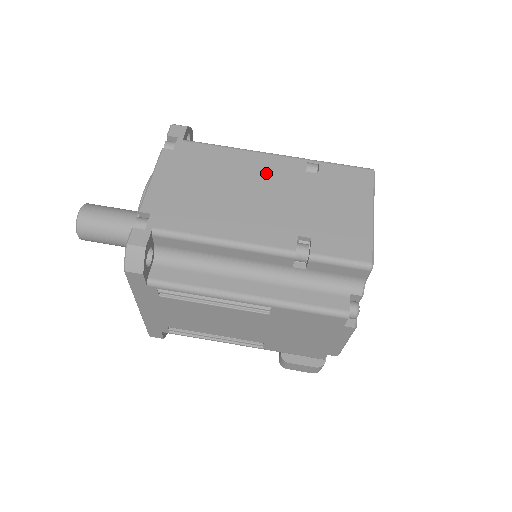
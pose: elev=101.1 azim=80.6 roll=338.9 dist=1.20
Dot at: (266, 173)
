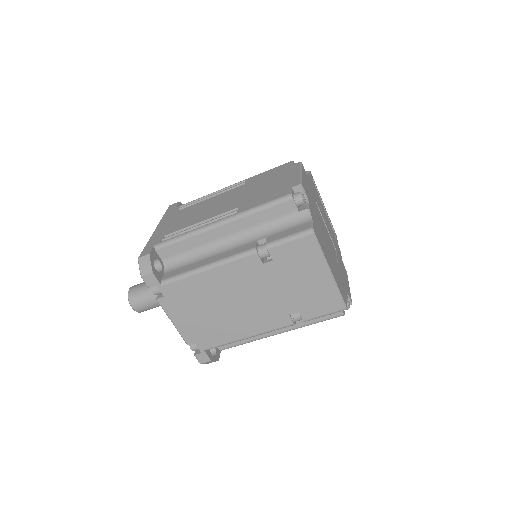
Dot at: (237, 281)
